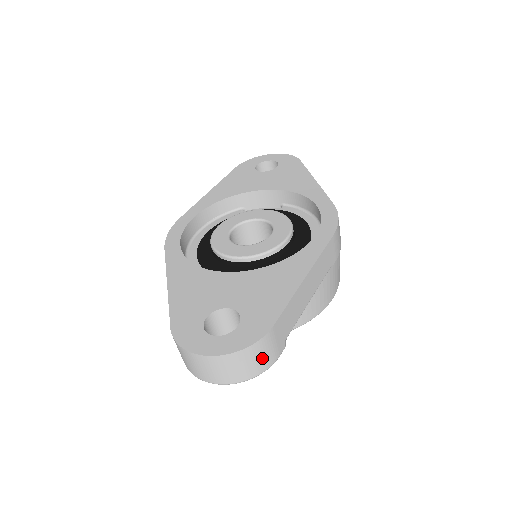
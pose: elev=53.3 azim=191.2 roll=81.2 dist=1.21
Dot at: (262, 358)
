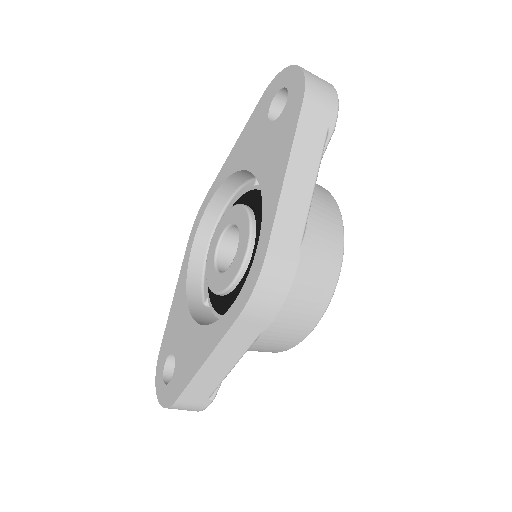
Dot at: (186, 409)
